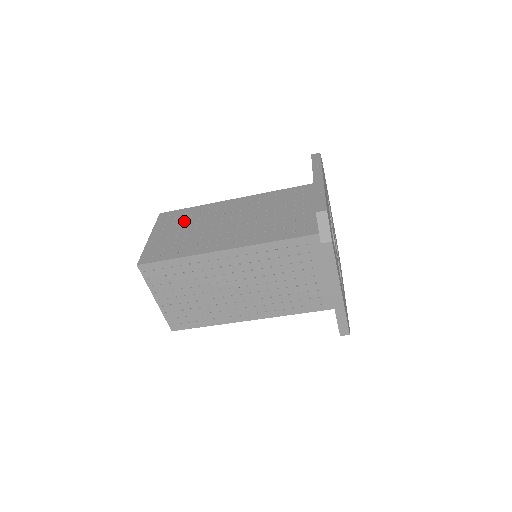
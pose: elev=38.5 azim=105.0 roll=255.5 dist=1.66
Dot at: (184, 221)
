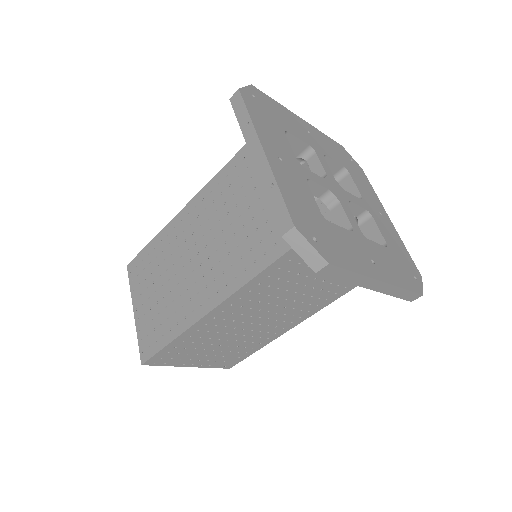
Dot at: (153, 271)
